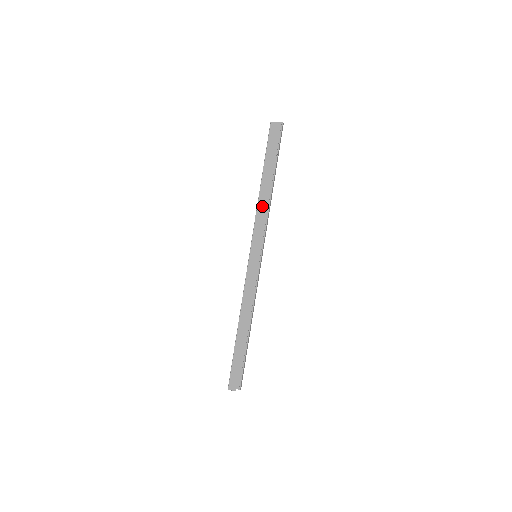
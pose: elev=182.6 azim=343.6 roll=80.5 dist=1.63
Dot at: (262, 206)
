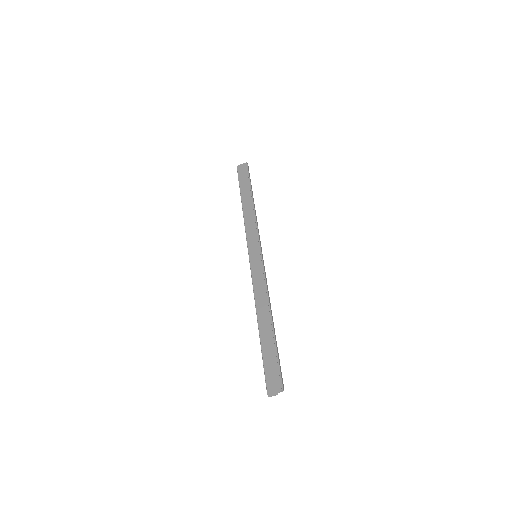
Dot at: (248, 217)
